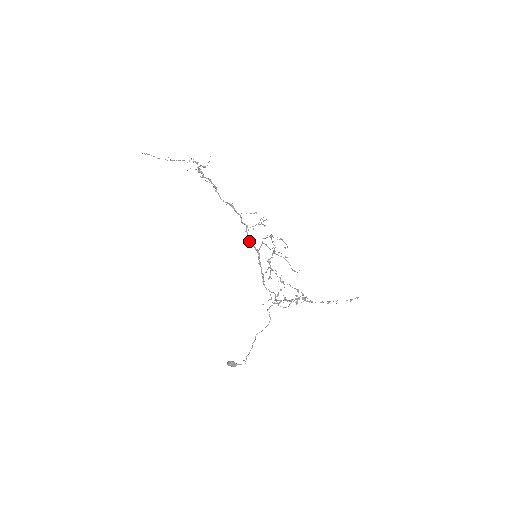
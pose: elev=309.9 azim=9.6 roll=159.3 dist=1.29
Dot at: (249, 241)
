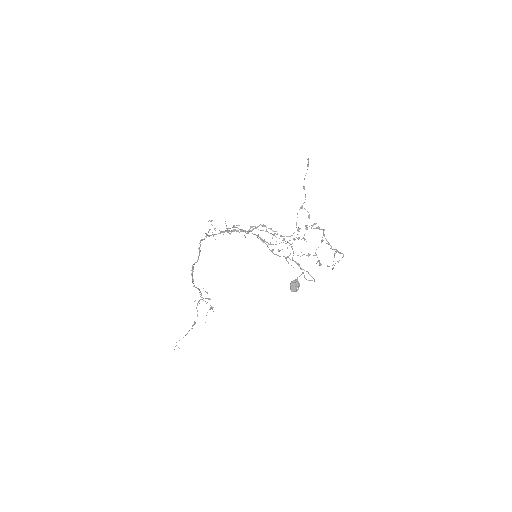
Dot at: occluded
